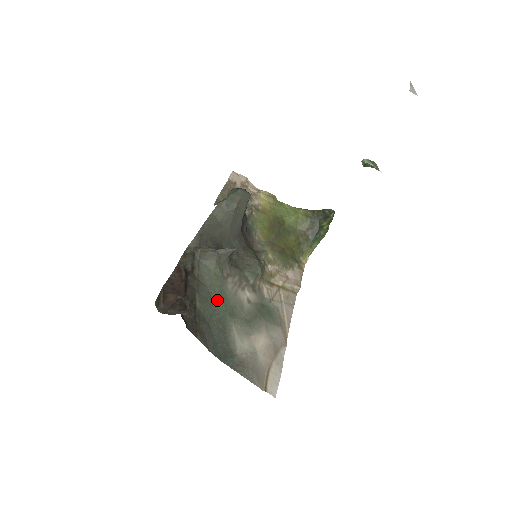
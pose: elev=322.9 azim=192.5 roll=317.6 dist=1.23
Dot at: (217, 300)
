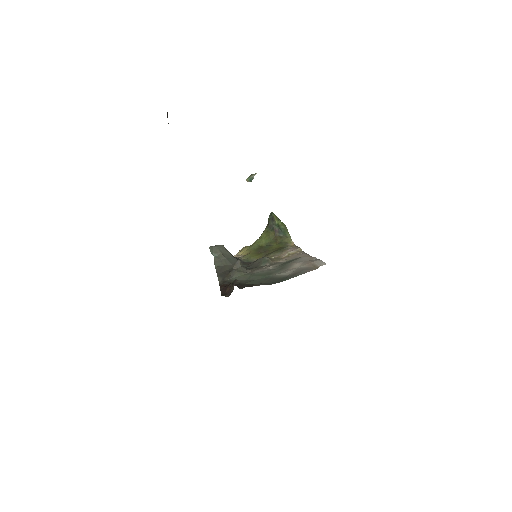
Dot at: (256, 278)
